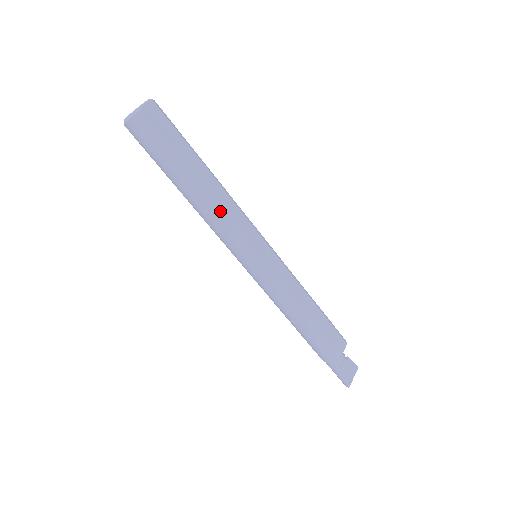
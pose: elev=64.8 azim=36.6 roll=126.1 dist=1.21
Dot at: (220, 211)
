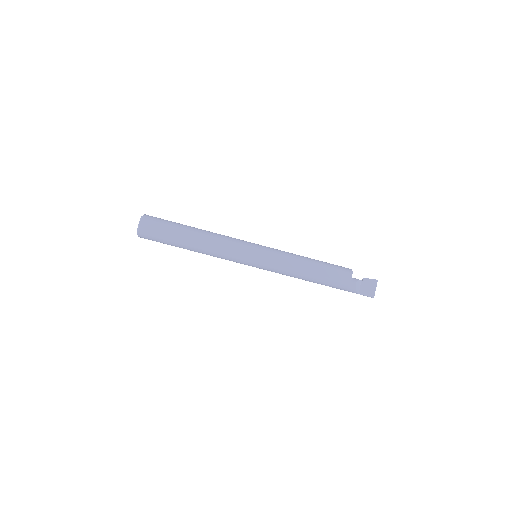
Dot at: (214, 250)
